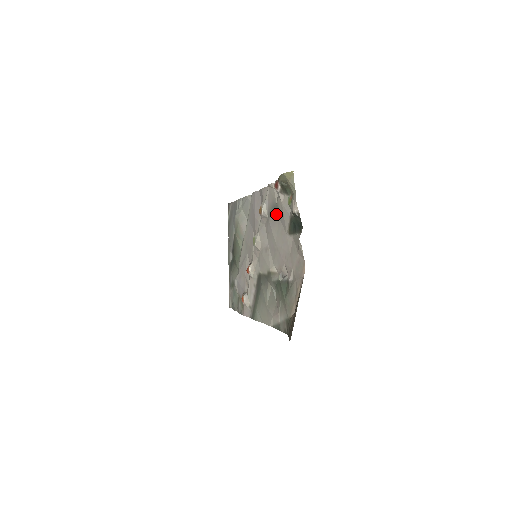
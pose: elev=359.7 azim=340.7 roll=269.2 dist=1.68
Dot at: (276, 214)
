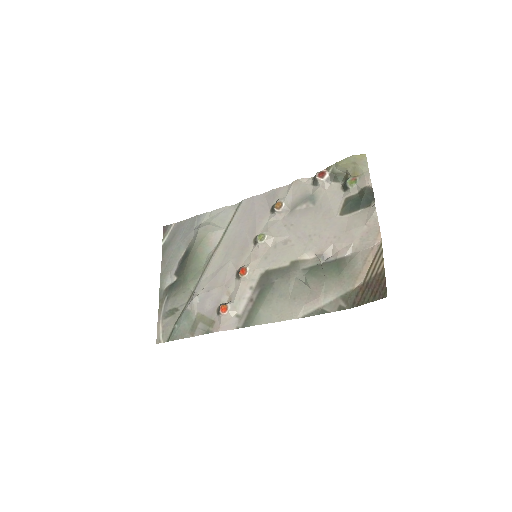
Dot at: (310, 204)
